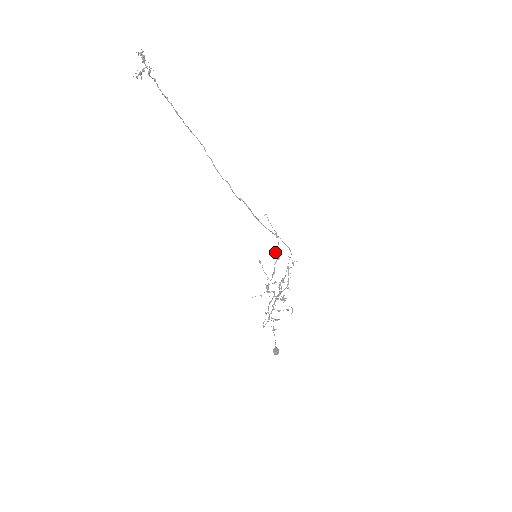
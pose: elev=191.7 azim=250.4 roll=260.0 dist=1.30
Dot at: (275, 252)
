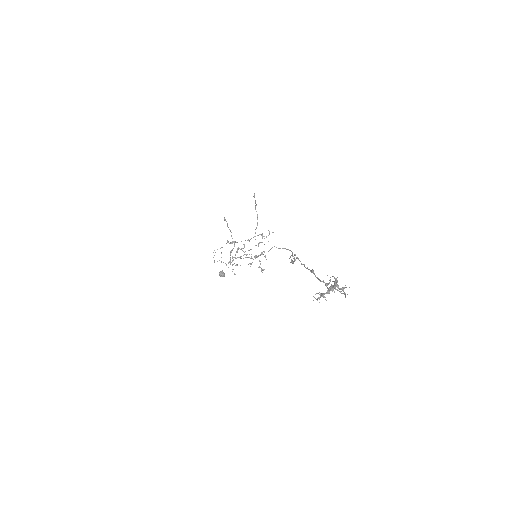
Dot at: (256, 227)
